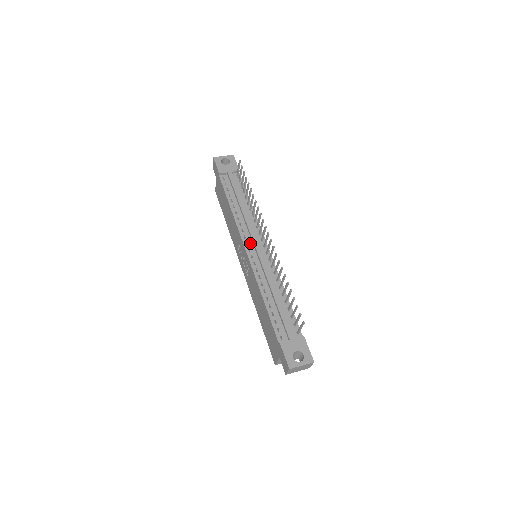
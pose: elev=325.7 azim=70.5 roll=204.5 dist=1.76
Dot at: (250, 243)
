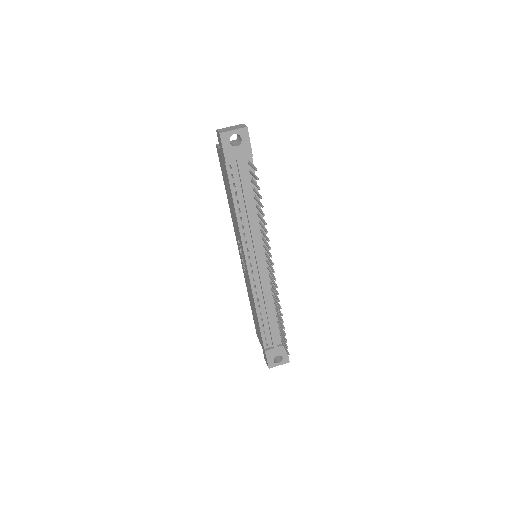
Dot at: (252, 257)
